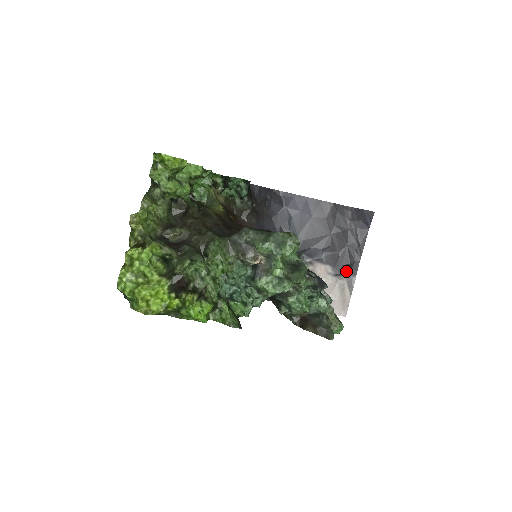
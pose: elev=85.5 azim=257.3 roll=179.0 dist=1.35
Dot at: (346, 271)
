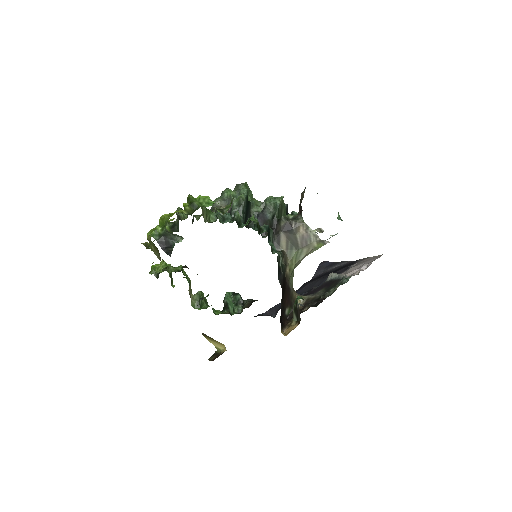
Dot at: occluded
